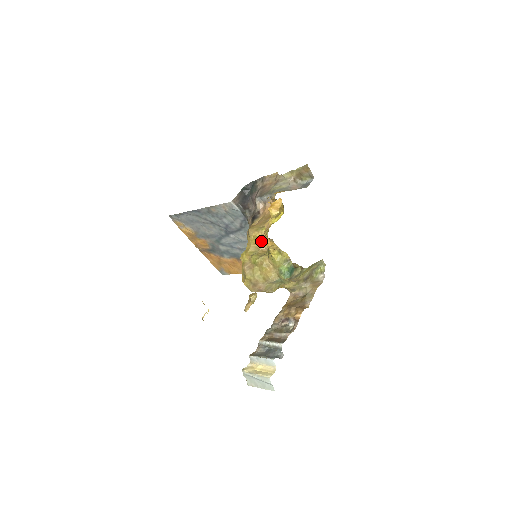
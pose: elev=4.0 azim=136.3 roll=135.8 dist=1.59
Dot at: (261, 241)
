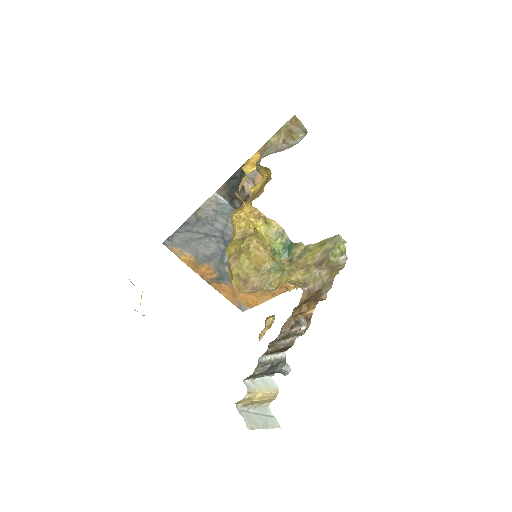
Dot at: (247, 222)
